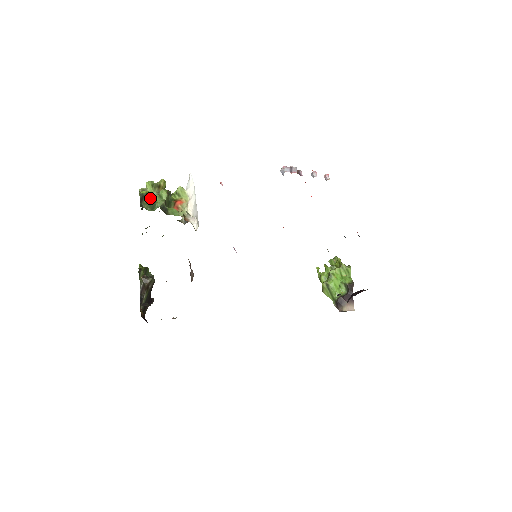
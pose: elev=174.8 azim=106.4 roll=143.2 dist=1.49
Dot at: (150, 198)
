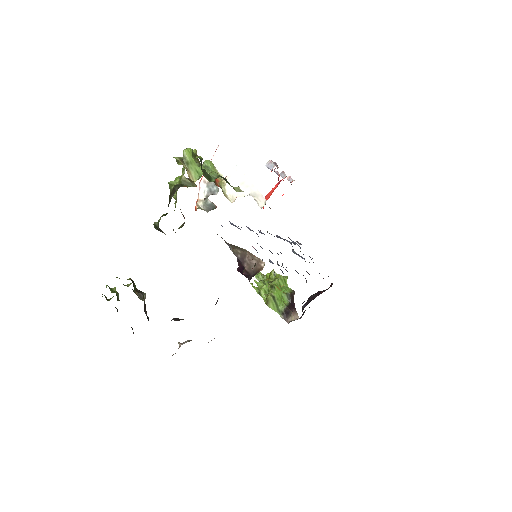
Dot at: (191, 170)
